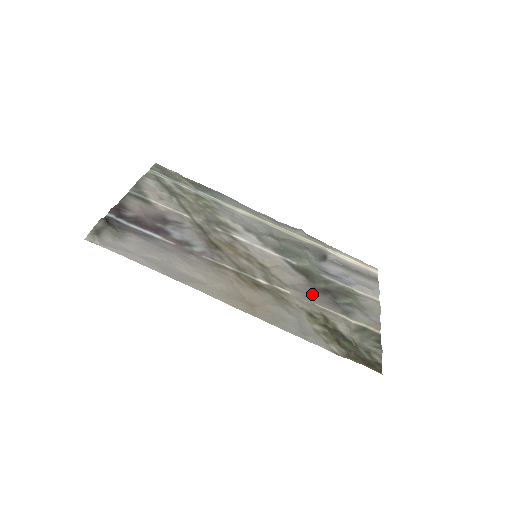
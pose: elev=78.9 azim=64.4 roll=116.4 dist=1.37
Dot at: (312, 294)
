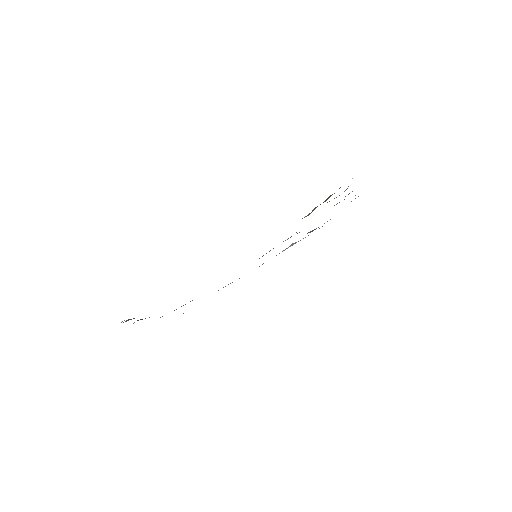
Dot at: occluded
